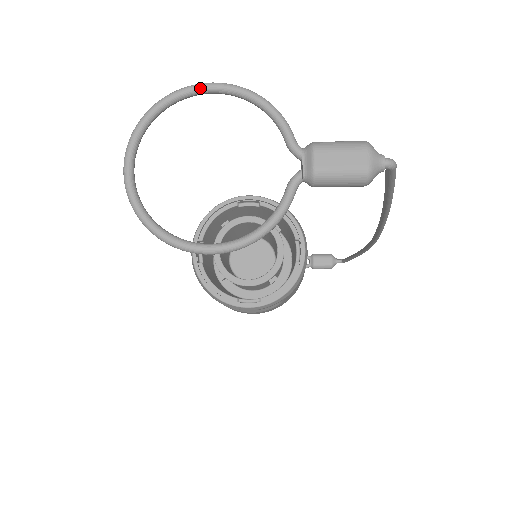
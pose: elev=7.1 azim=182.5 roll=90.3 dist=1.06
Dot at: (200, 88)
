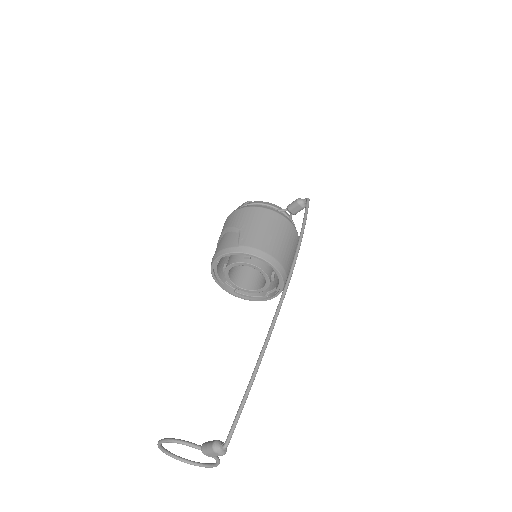
Dot at: occluded
